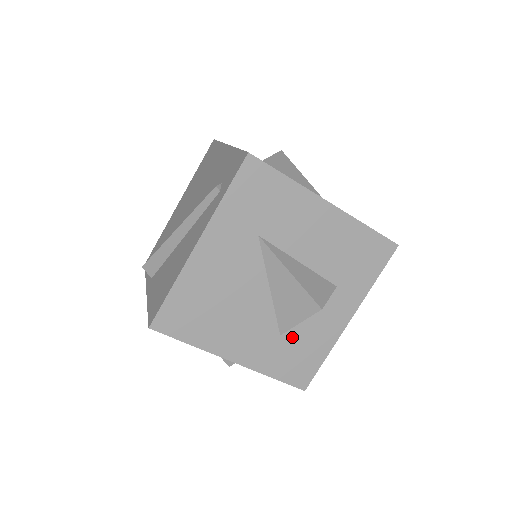
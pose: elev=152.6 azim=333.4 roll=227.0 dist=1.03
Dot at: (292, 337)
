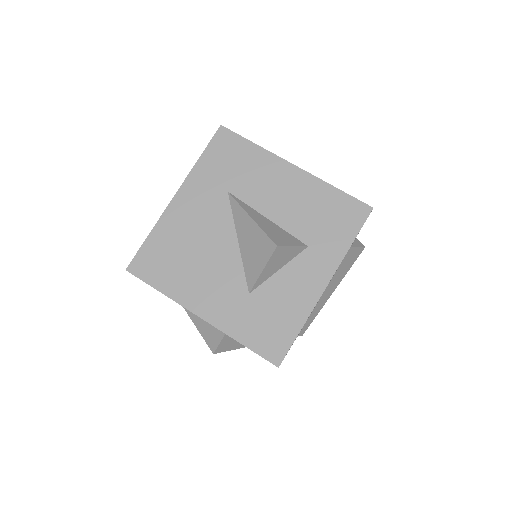
Dot at: (262, 297)
